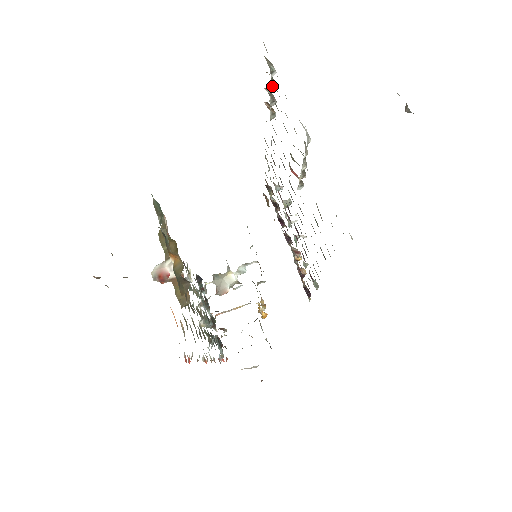
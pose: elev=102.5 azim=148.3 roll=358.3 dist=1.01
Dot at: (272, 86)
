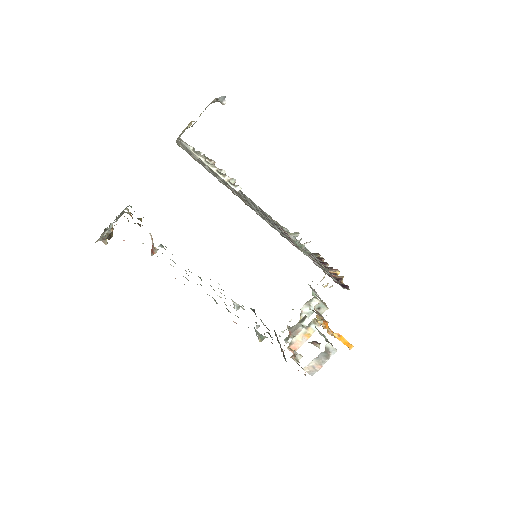
Dot at: (209, 161)
